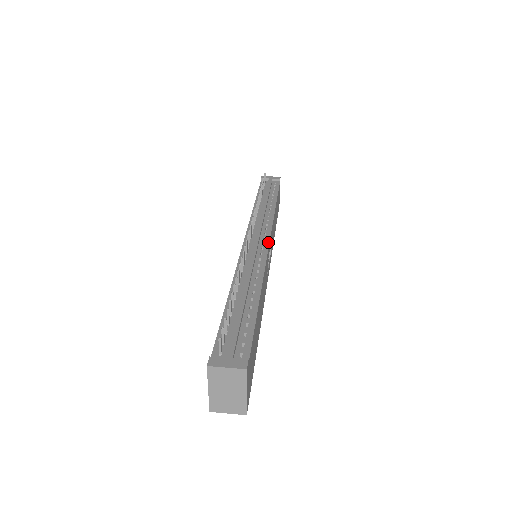
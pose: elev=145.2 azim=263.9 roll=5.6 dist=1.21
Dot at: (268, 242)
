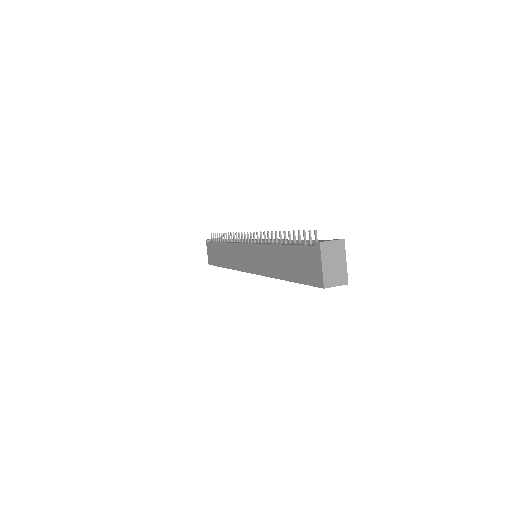
Dot at: occluded
